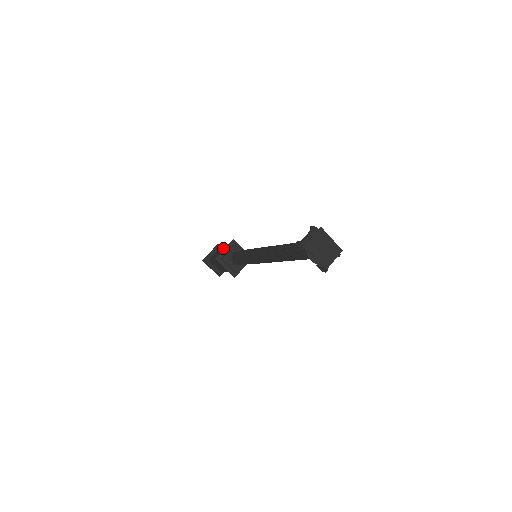
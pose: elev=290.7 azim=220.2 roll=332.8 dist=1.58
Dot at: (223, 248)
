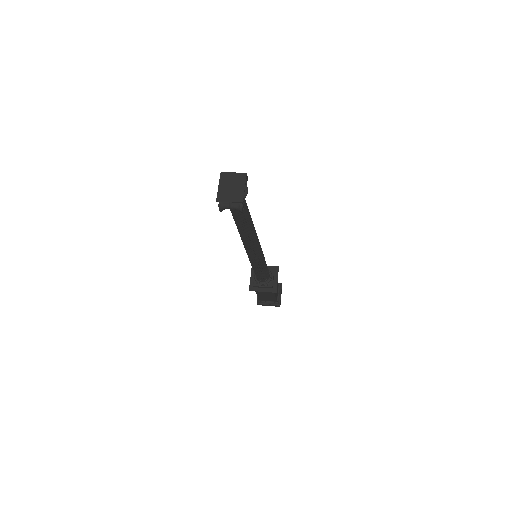
Dot at: occluded
